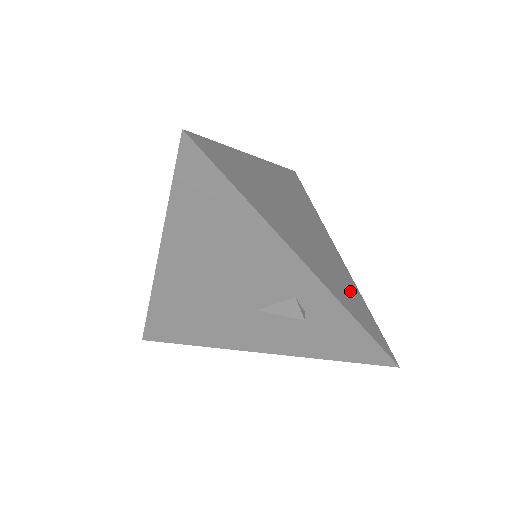
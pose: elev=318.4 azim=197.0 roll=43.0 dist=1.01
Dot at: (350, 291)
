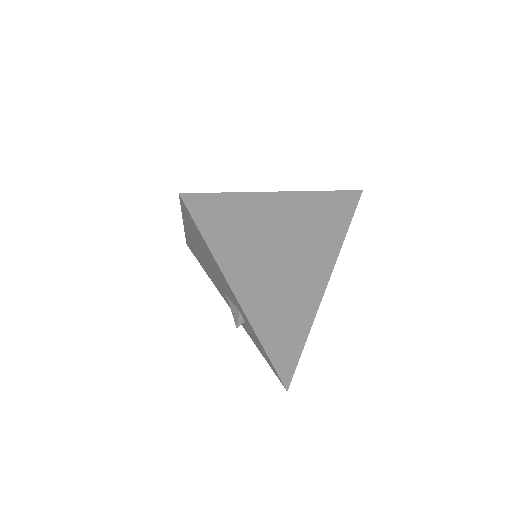
Dot at: (293, 326)
